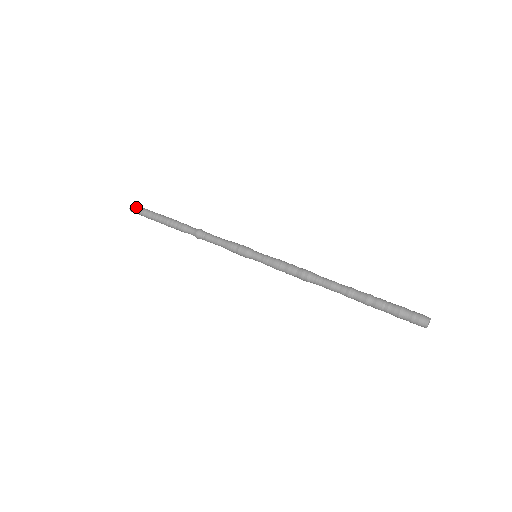
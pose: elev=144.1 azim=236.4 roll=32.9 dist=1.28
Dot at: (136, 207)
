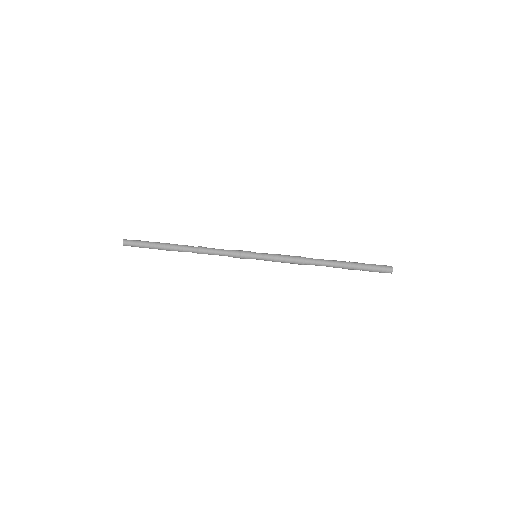
Dot at: (129, 245)
